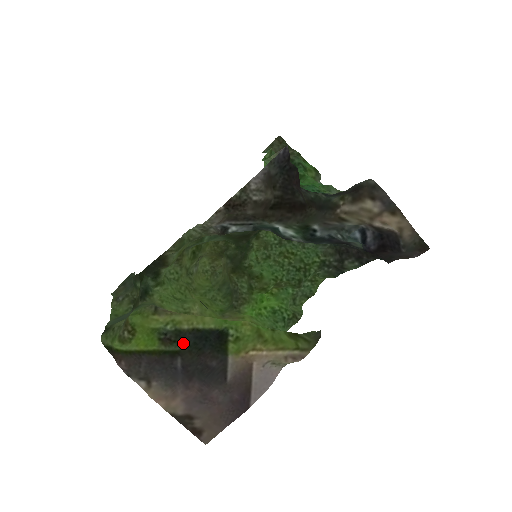
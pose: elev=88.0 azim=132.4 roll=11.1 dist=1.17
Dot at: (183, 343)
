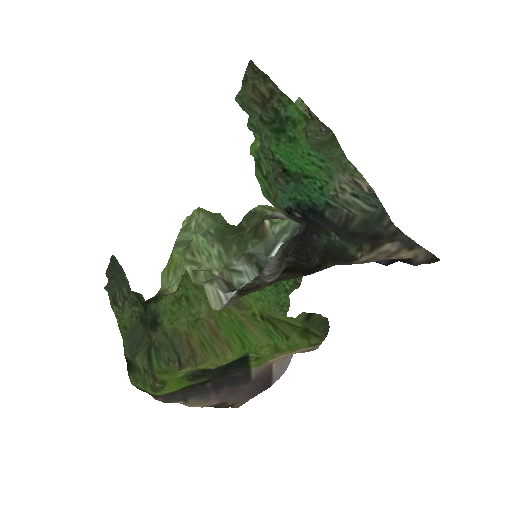
Dot at: (211, 376)
